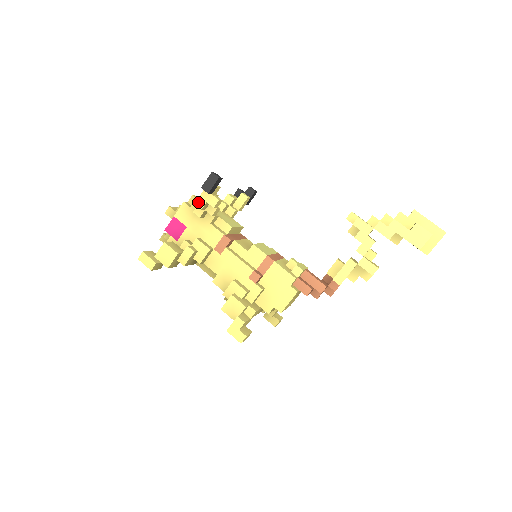
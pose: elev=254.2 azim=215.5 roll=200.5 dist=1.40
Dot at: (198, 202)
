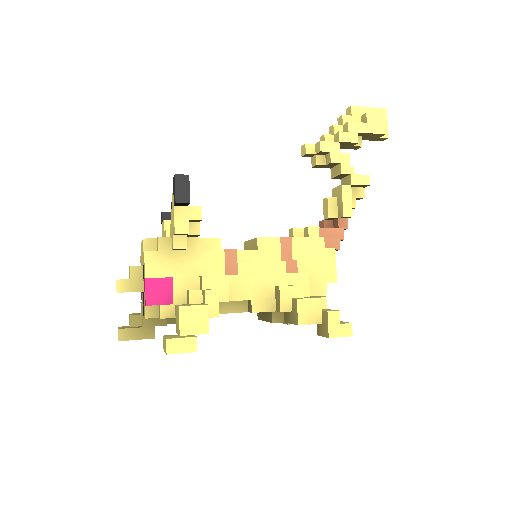
Dot at: (178, 228)
